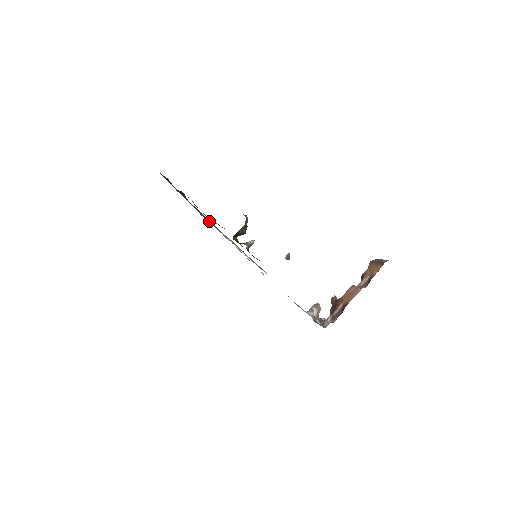
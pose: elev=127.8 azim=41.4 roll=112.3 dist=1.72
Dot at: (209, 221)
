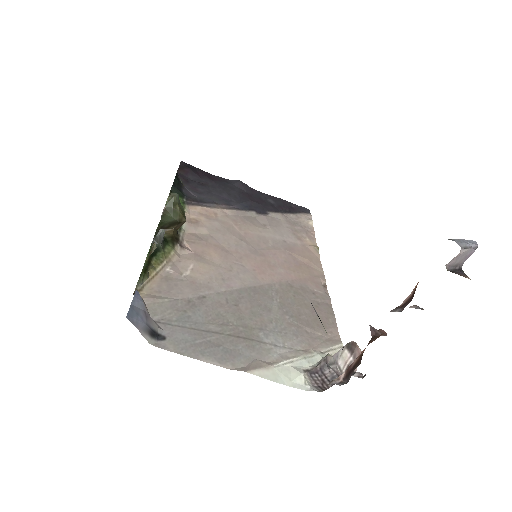
Dot at: (209, 212)
